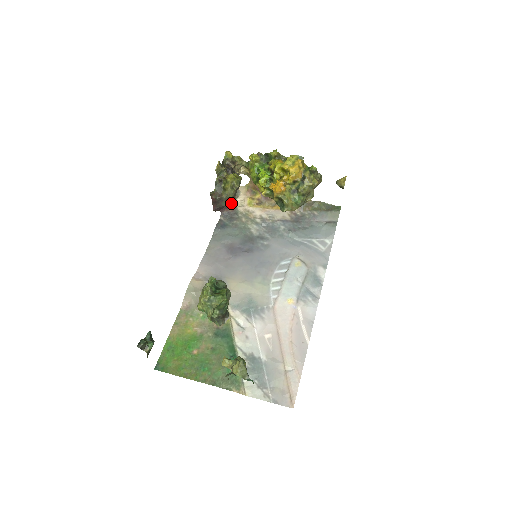
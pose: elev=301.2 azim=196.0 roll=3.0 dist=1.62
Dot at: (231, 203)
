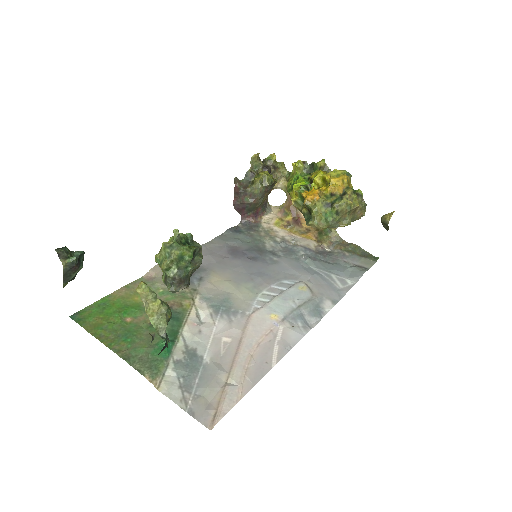
Dot at: (257, 214)
